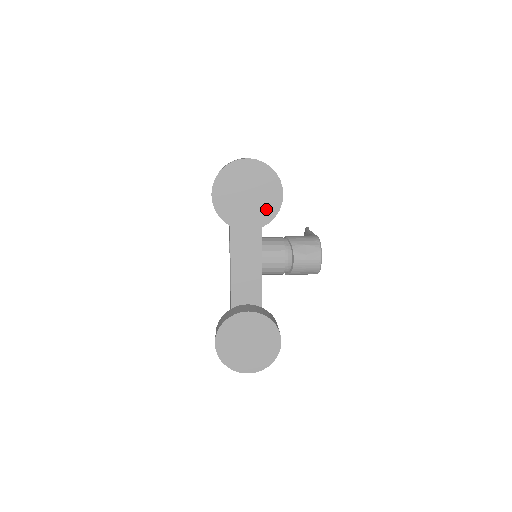
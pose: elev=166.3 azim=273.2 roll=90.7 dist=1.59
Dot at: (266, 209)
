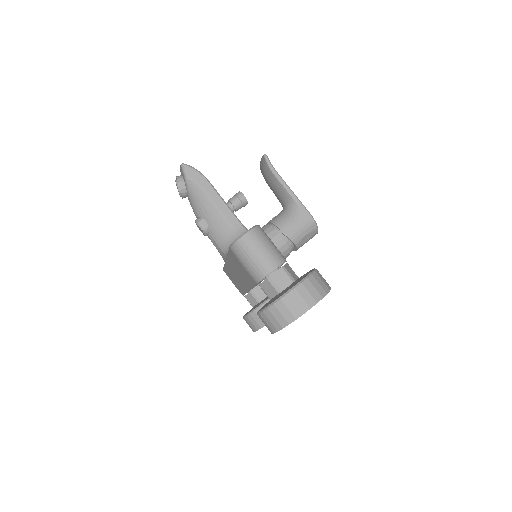
Dot at: occluded
